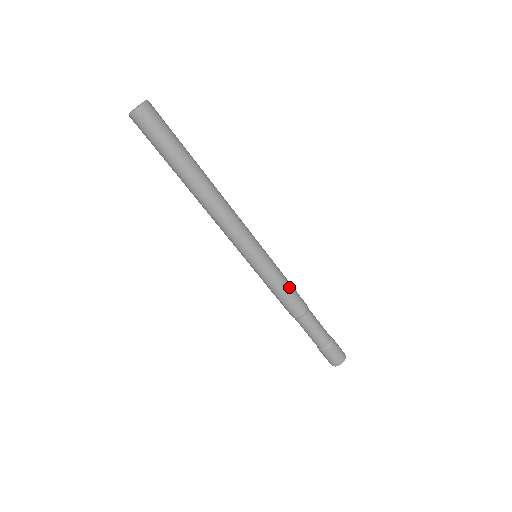
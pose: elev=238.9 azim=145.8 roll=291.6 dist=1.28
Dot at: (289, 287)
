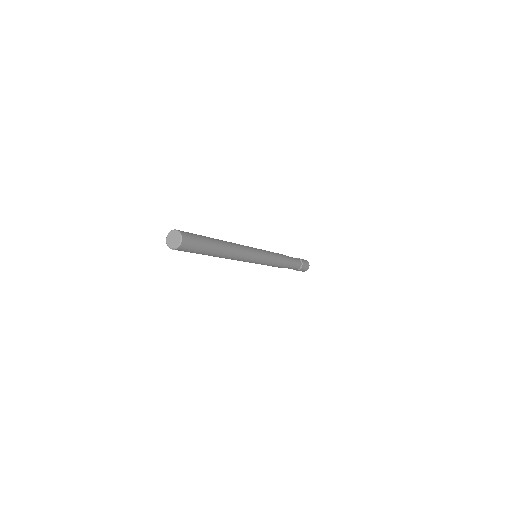
Dot at: (278, 259)
